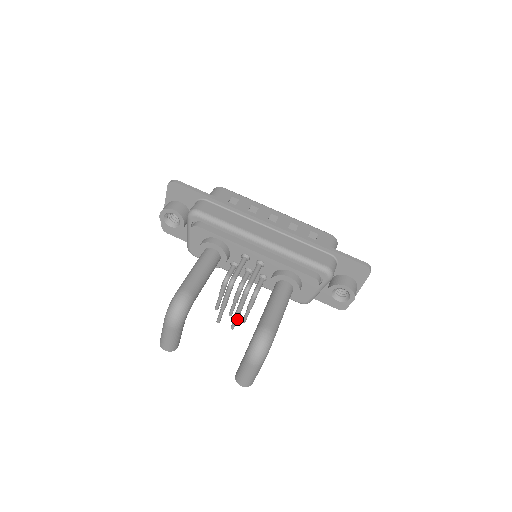
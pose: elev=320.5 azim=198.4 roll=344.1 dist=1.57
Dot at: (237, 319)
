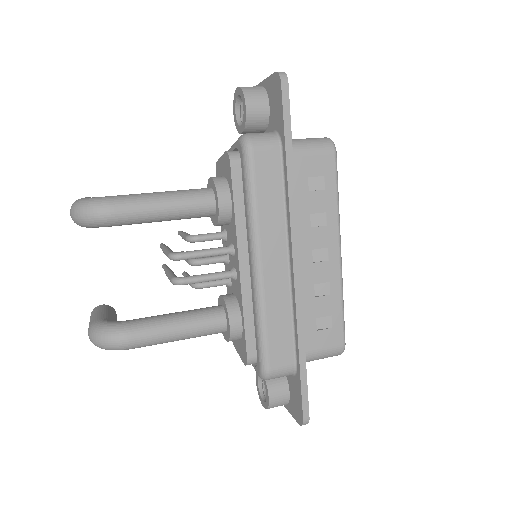
Dot at: occluded
